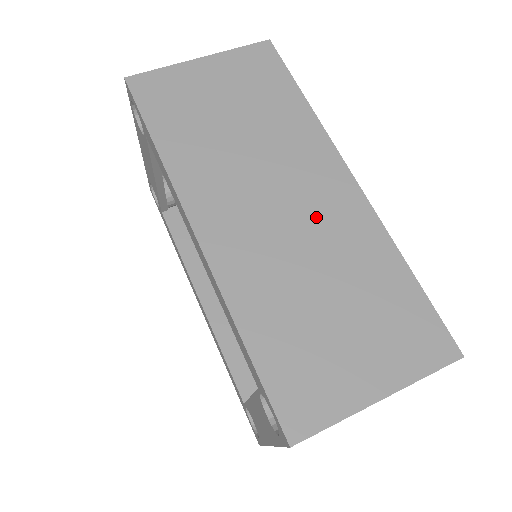
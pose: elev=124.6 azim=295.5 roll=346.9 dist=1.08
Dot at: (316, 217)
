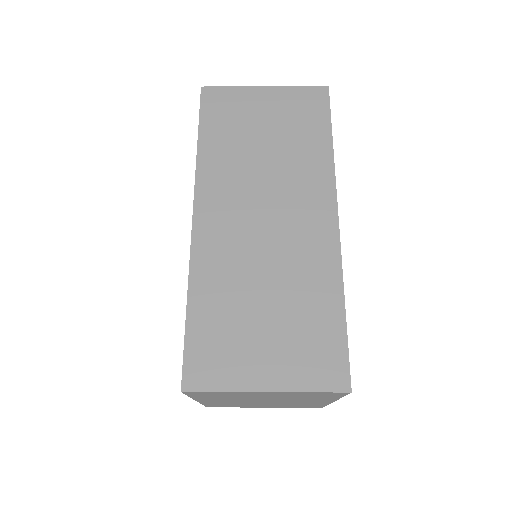
Dot at: (290, 238)
